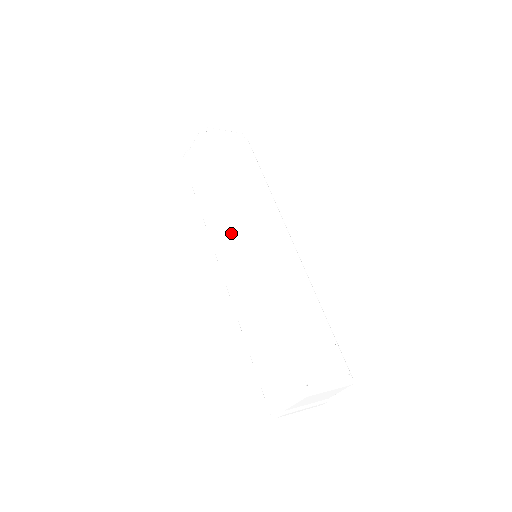
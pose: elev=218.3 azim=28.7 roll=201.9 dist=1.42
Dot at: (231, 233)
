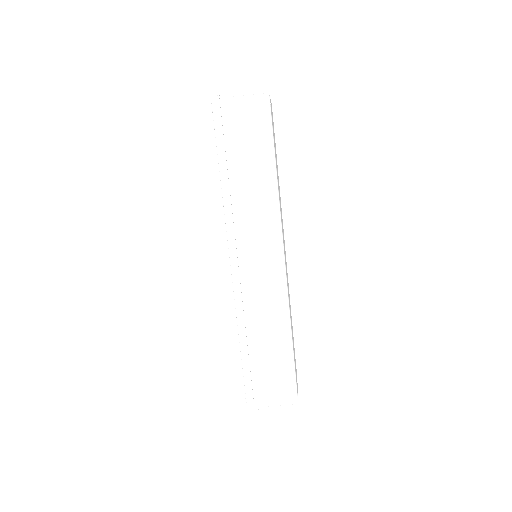
Dot at: (265, 241)
